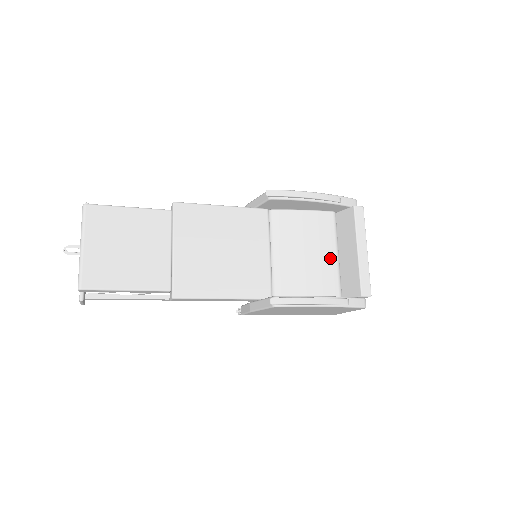
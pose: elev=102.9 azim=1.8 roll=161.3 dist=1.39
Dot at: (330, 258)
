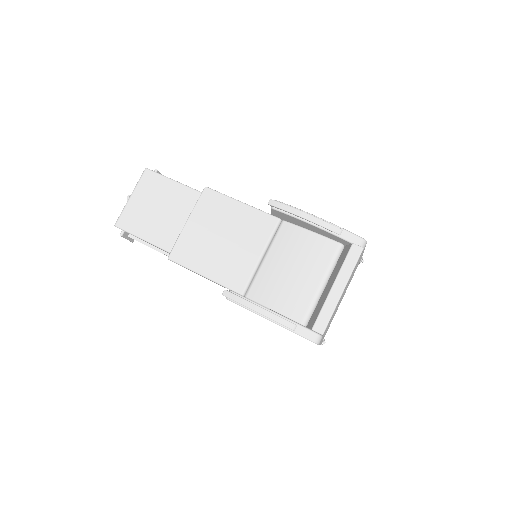
Dot at: (312, 284)
